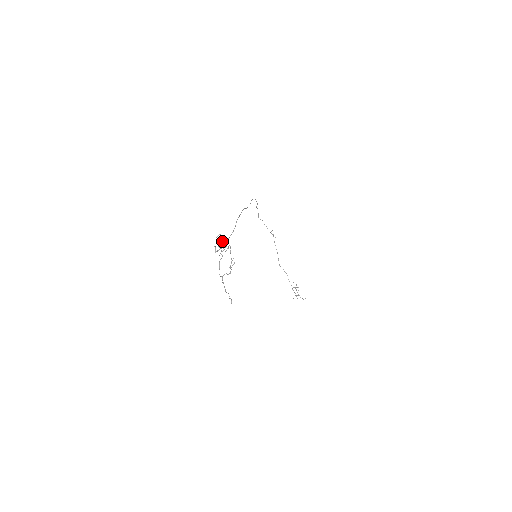
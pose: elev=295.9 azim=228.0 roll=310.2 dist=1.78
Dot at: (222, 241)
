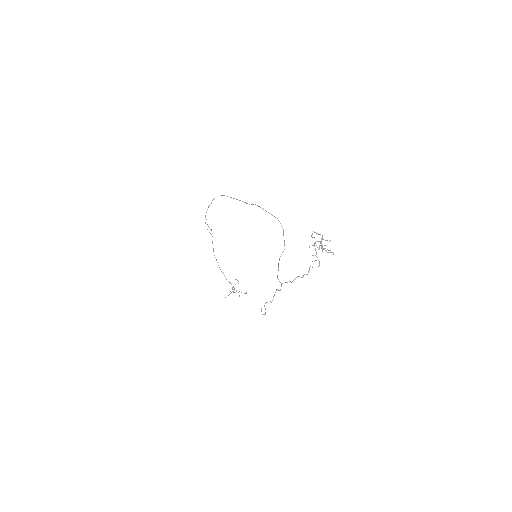
Dot at: (322, 238)
